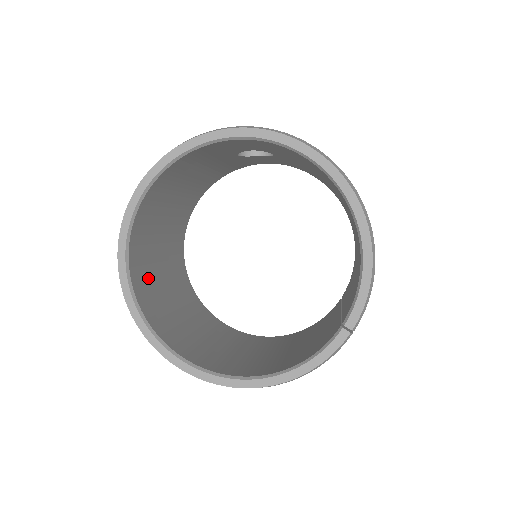
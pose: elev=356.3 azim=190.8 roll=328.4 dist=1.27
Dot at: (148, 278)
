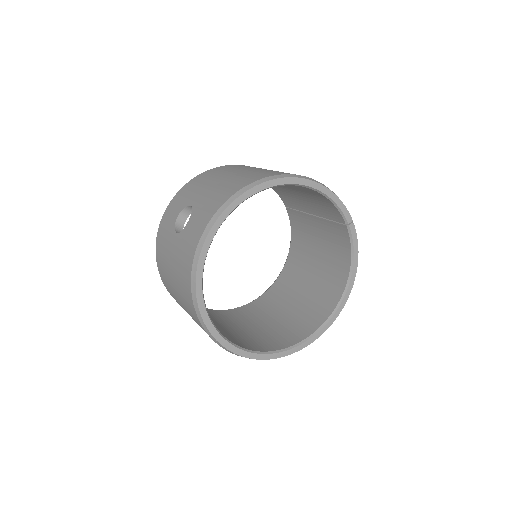
Dot at: (245, 340)
